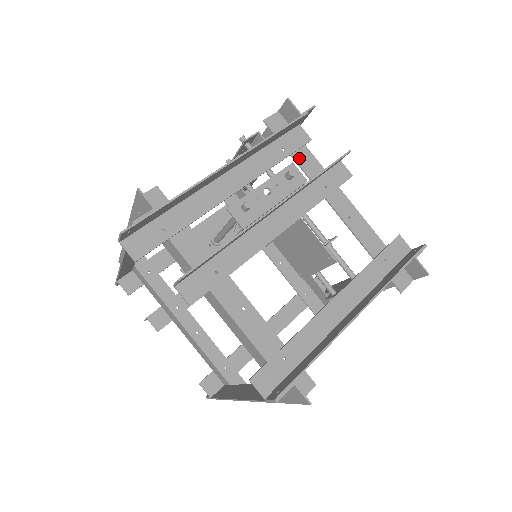
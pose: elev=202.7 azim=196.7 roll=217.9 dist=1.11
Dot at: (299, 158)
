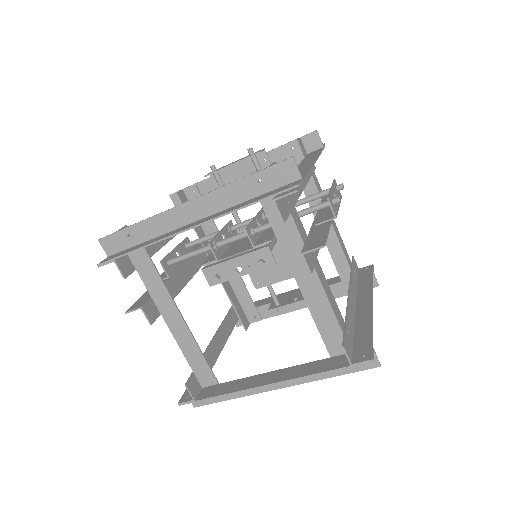
Dot at: (314, 179)
